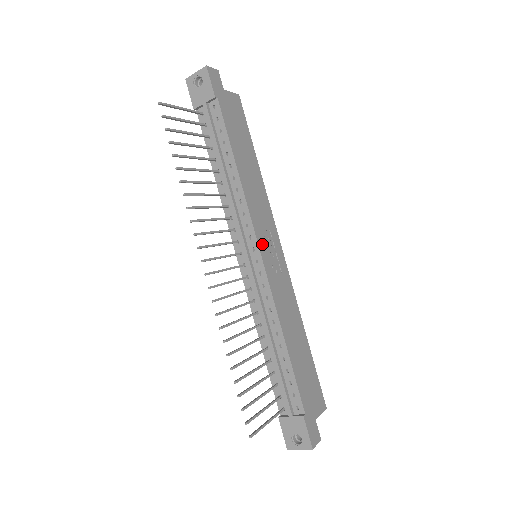
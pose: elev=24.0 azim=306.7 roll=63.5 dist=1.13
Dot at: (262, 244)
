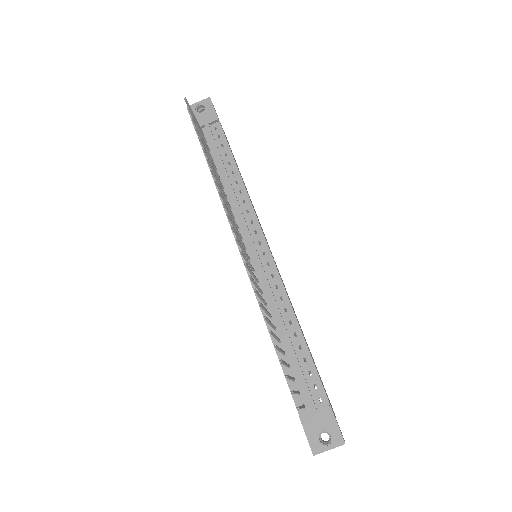
Dot at: occluded
